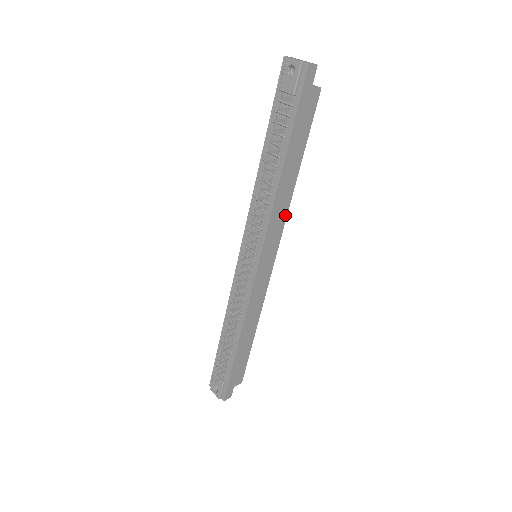
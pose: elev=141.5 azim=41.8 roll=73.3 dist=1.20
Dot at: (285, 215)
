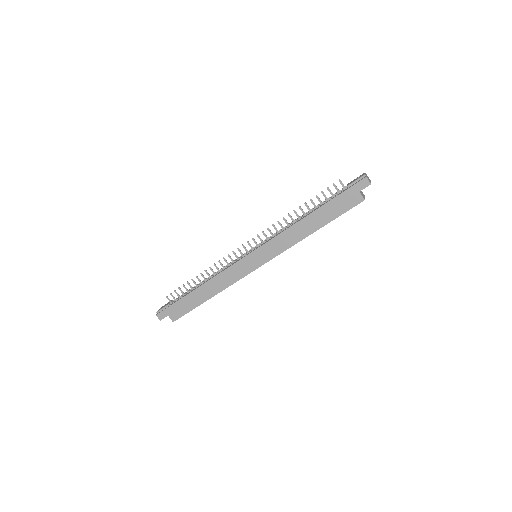
Dot at: (288, 247)
